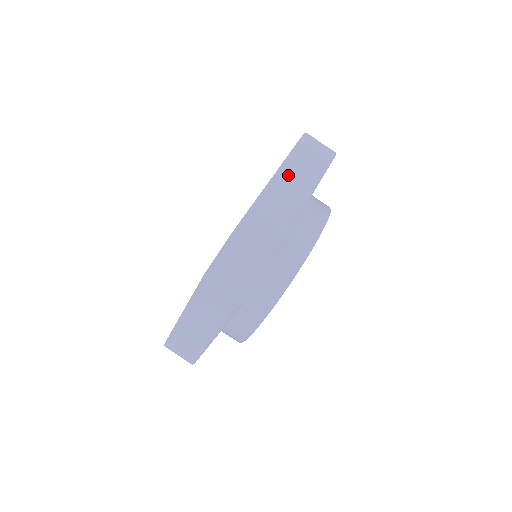
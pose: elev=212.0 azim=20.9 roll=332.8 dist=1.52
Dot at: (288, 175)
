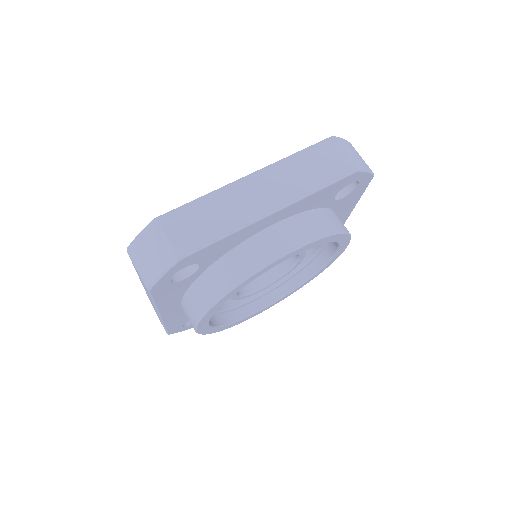
Dot at: (271, 177)
